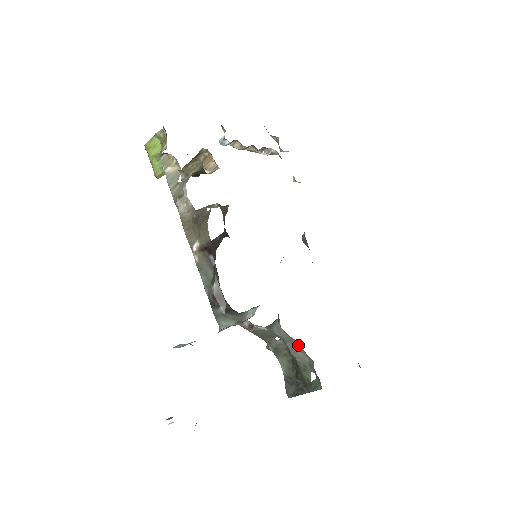
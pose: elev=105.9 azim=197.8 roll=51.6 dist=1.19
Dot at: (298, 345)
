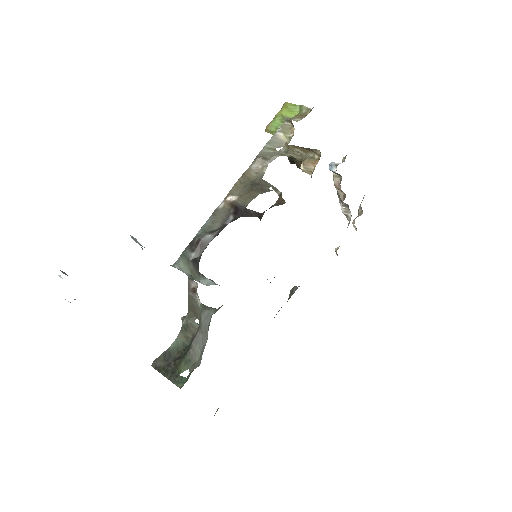
Dot at: (205, 342)
